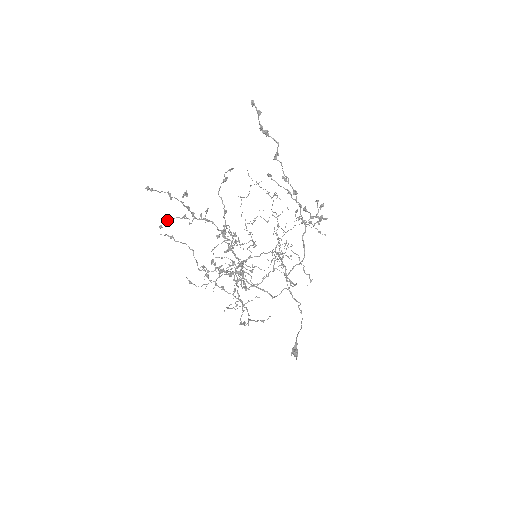
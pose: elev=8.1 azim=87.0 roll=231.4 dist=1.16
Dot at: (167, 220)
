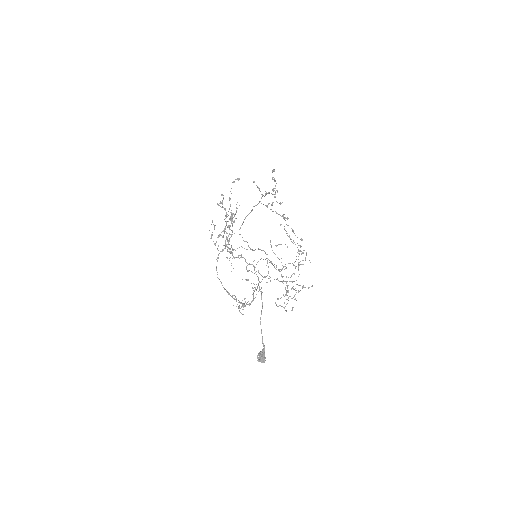
Dot at: occluded
